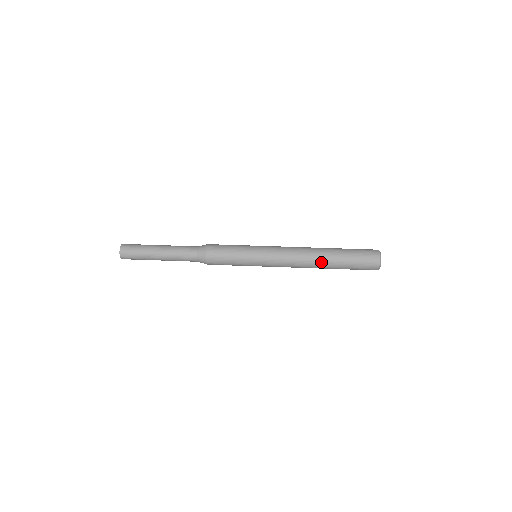
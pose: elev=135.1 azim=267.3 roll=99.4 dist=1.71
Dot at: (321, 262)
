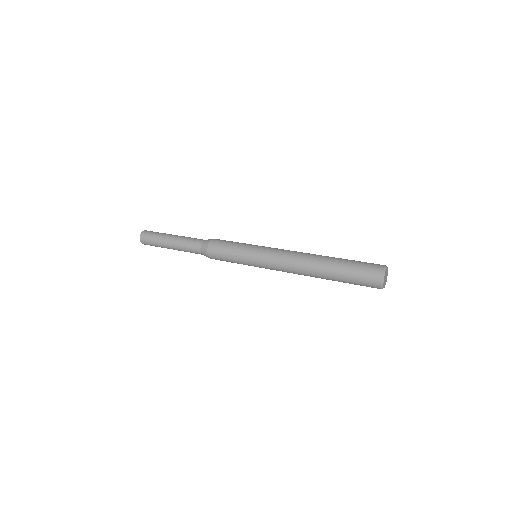
Dot at: (319, 258)
